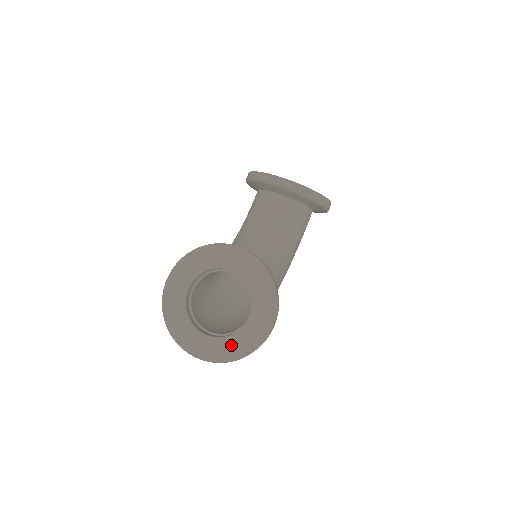
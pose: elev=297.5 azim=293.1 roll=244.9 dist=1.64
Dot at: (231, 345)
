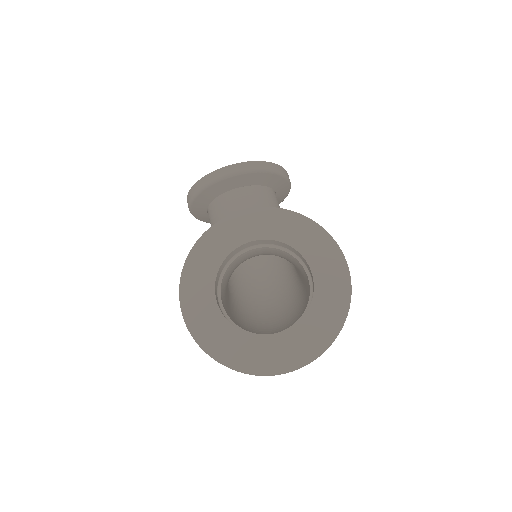
Dot at: (316, 323)
